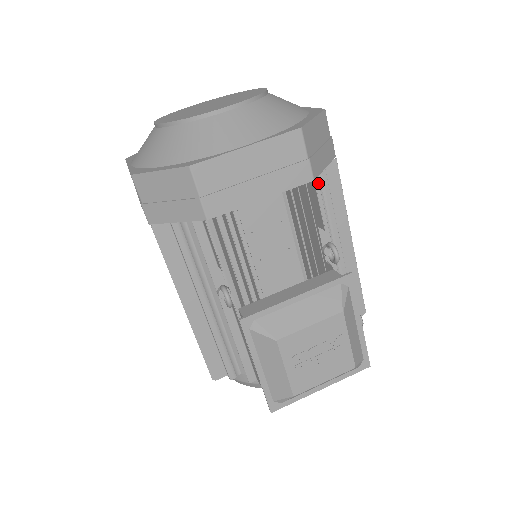
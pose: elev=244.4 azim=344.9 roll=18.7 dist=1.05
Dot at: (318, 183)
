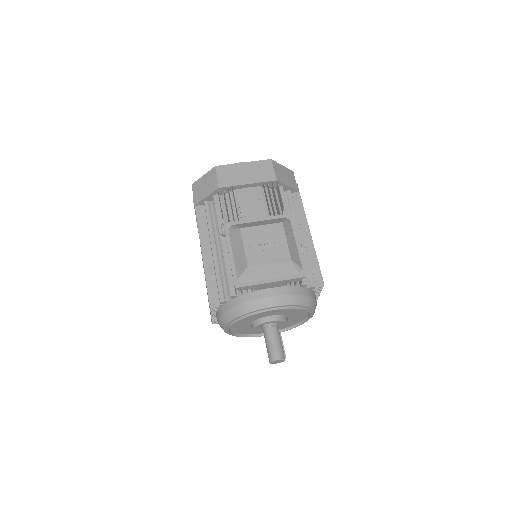
Dot at: (283, 190)
